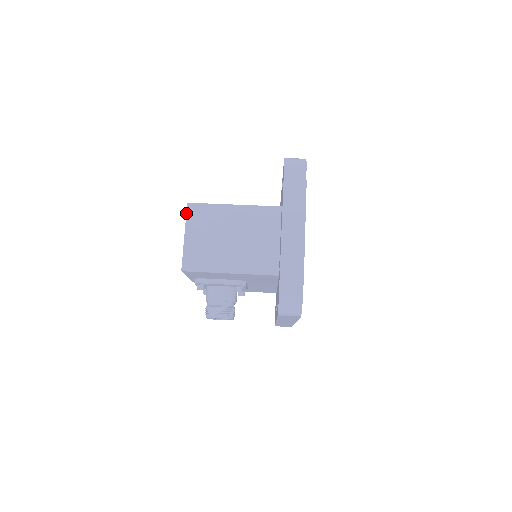
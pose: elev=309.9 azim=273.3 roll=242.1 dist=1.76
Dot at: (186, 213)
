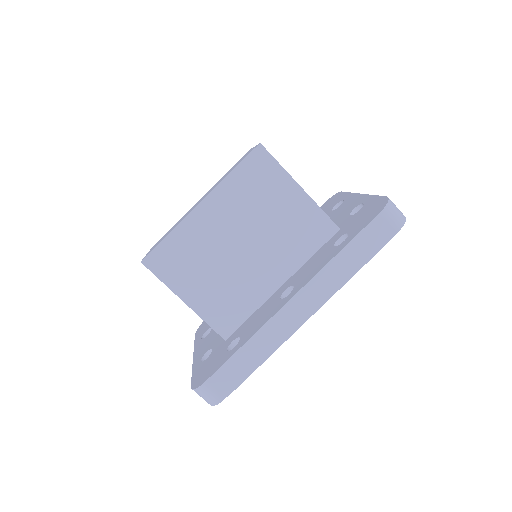
Dot at: (142, 259)
